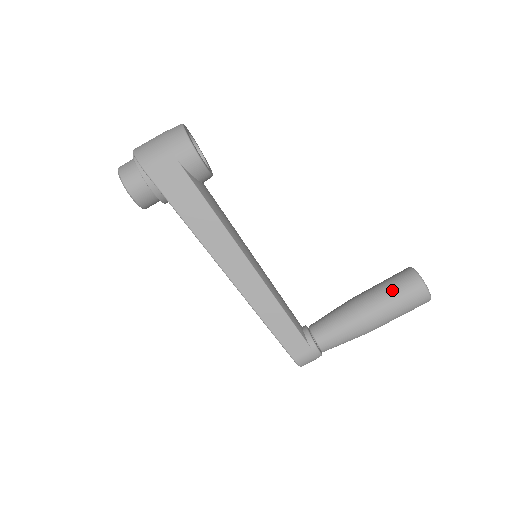
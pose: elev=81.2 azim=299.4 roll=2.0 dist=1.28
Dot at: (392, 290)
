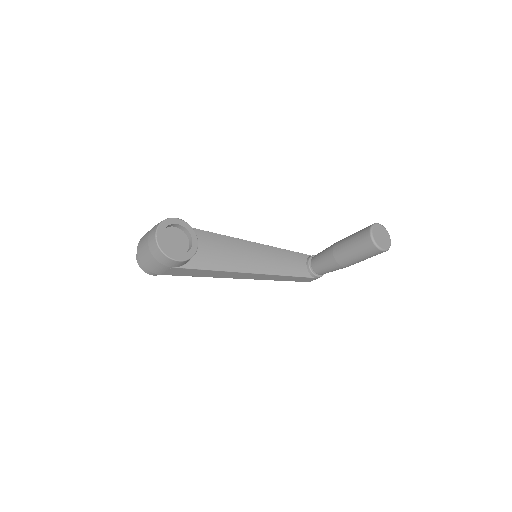
Dot at: (359, 254)
